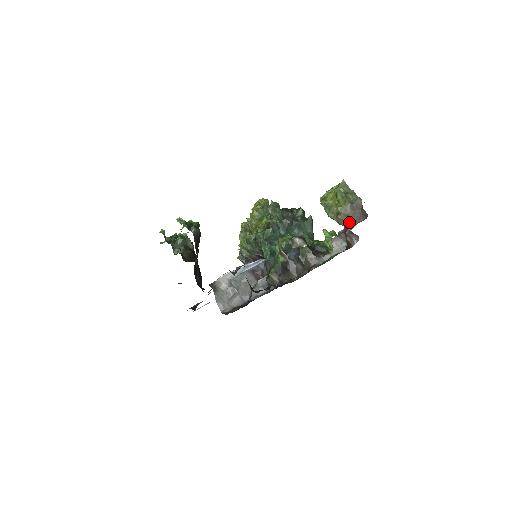
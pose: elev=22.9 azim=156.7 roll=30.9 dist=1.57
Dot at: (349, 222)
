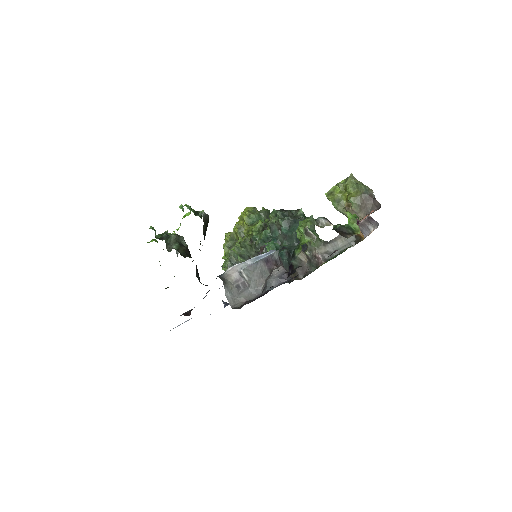
Dot at: (361, 213)
